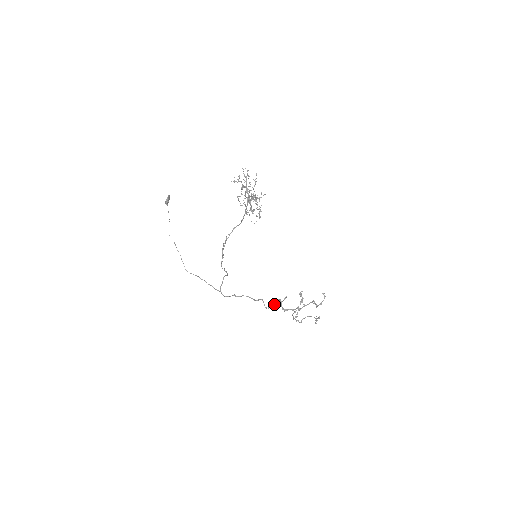
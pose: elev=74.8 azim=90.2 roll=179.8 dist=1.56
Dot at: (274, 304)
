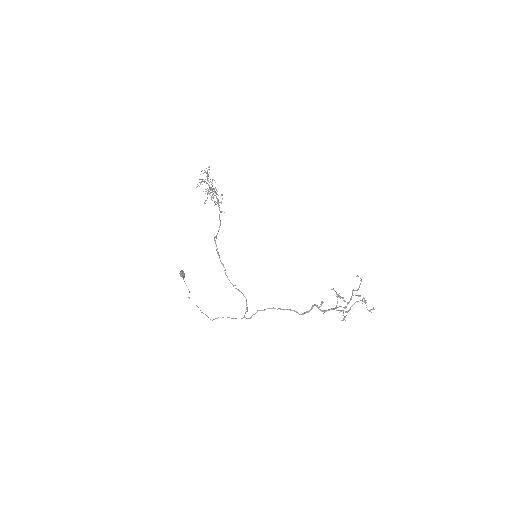
Dot at: (309, 310)
